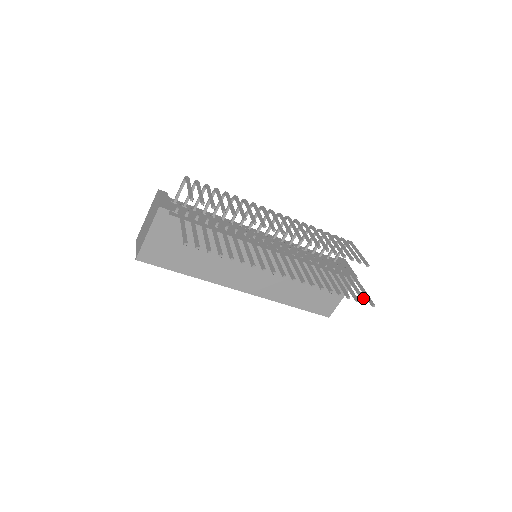
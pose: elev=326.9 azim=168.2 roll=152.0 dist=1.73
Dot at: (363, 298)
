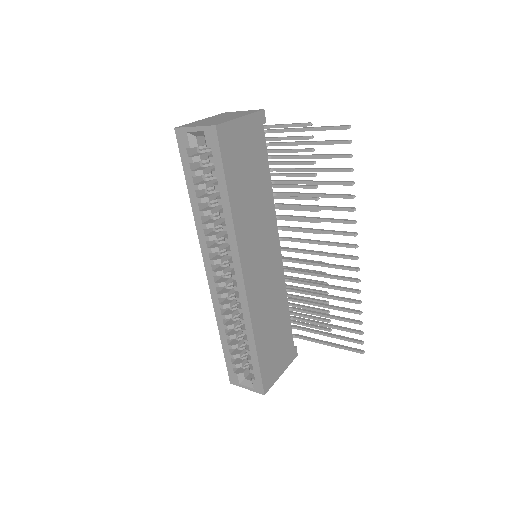
Dot at: (356, 339)
